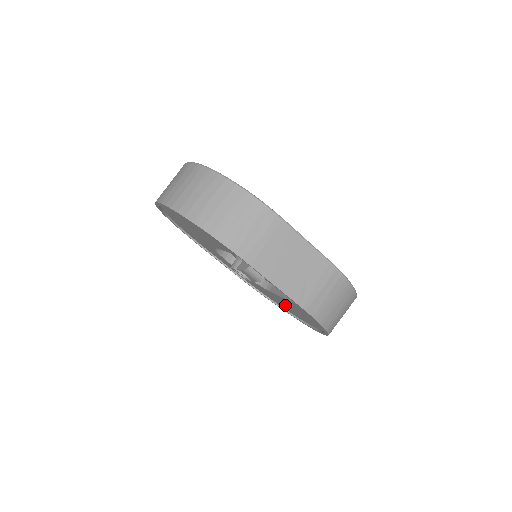
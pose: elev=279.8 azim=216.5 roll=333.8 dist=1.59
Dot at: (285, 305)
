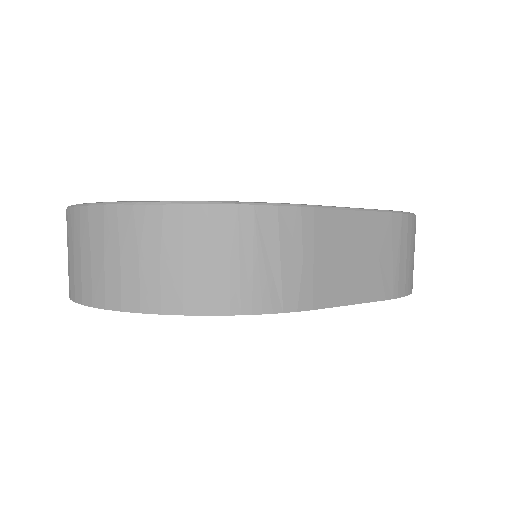
Dot at: occluded
